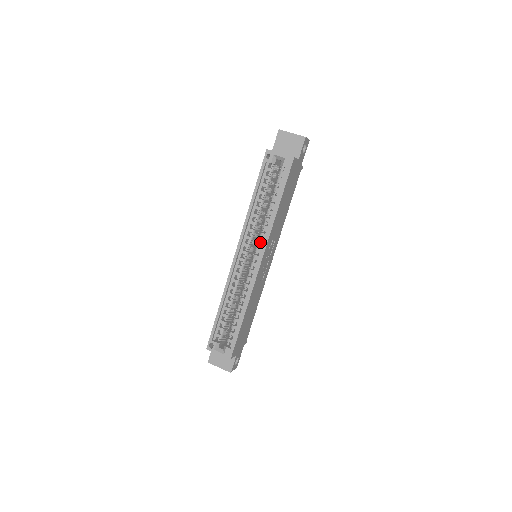
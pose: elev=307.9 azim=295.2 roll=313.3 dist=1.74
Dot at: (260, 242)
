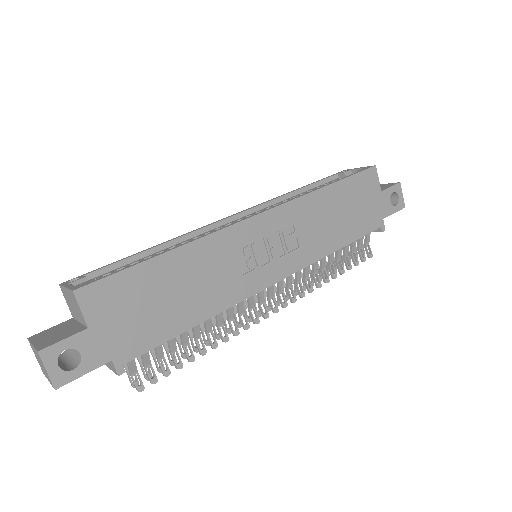
Dot at: occluded
